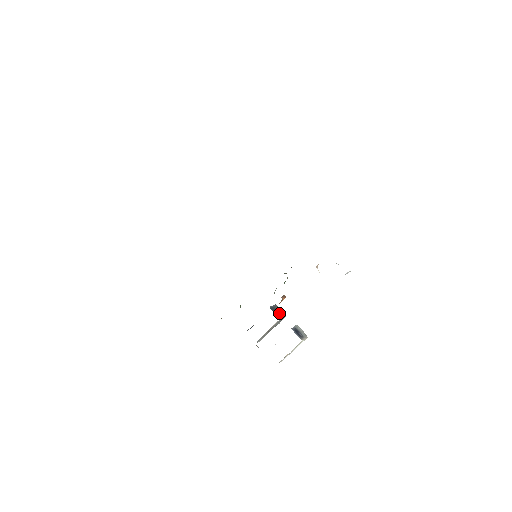
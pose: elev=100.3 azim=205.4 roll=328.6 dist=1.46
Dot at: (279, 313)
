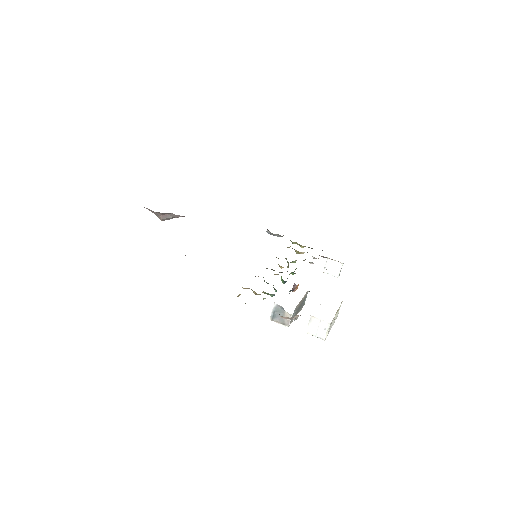
Dot at: occluded
